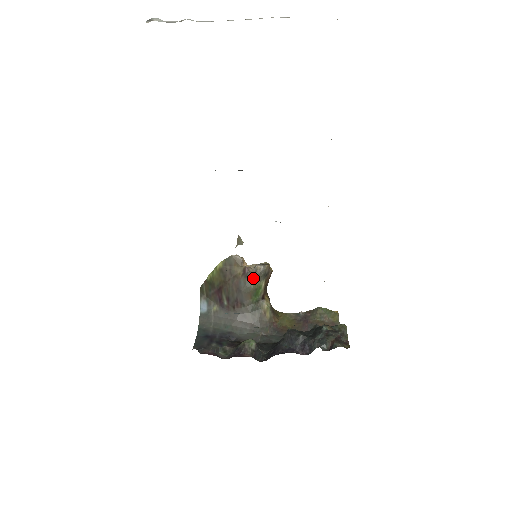
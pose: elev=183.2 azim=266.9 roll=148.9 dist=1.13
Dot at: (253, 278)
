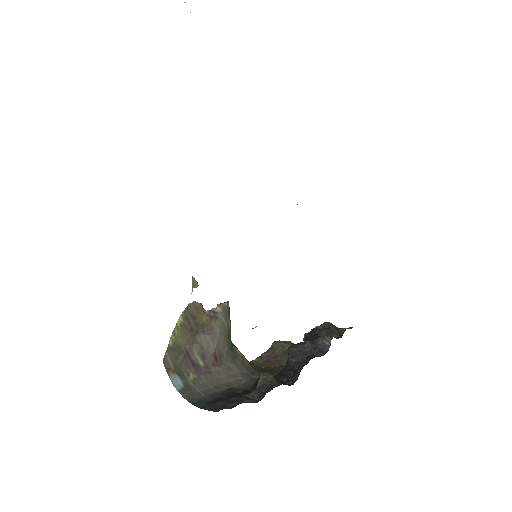
Dot at: (224, 317)
